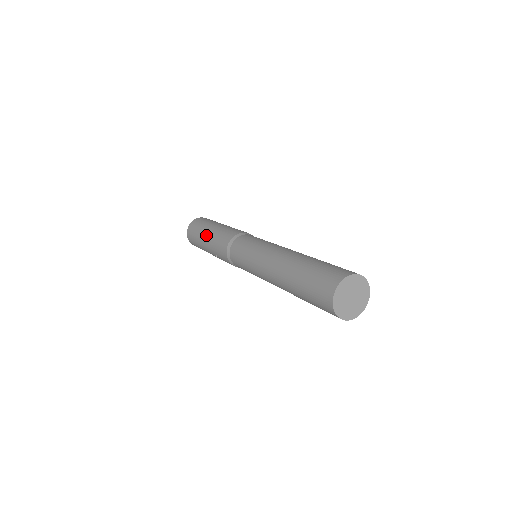
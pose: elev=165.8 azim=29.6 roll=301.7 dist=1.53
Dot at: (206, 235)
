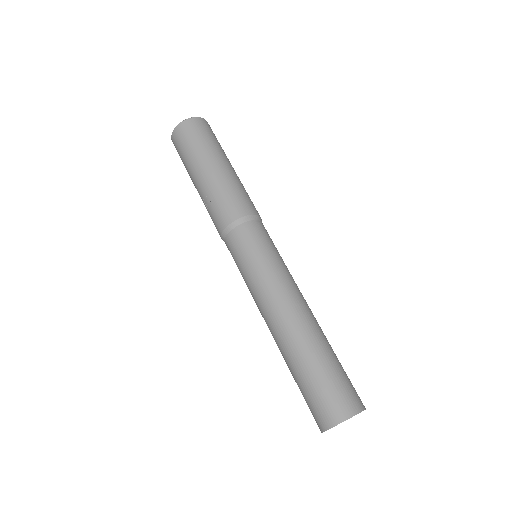
Dot at: (211, 167)
